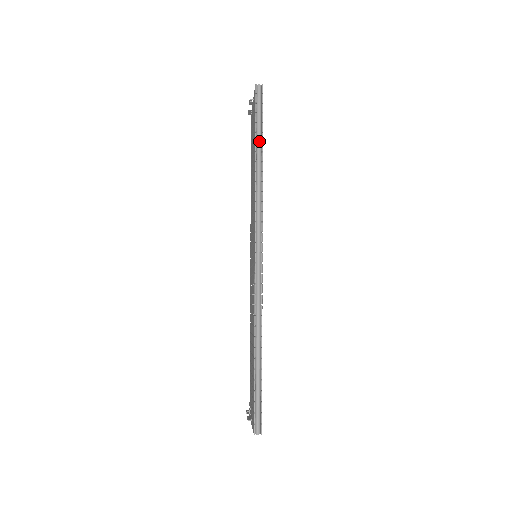
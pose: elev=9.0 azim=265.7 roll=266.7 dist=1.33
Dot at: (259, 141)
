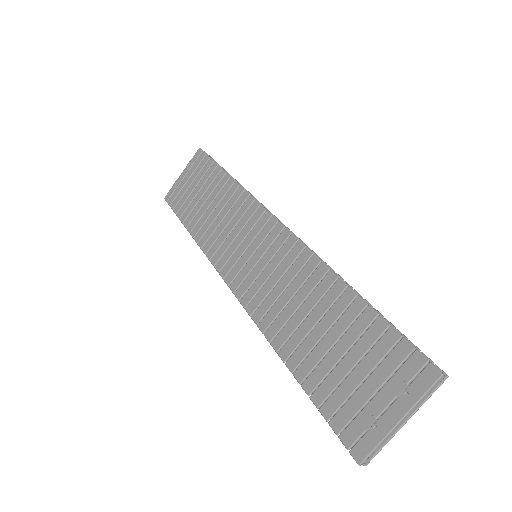
Dot at: occluded
